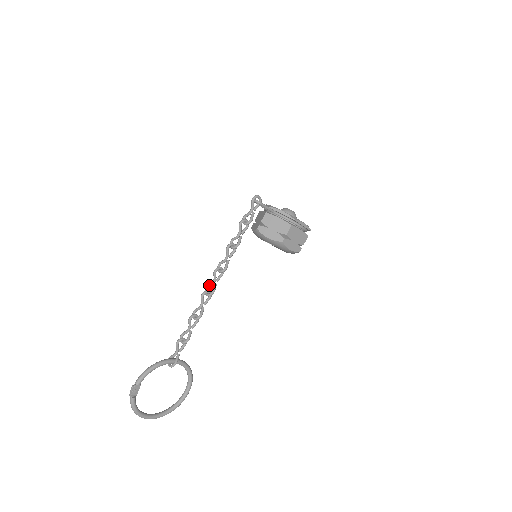
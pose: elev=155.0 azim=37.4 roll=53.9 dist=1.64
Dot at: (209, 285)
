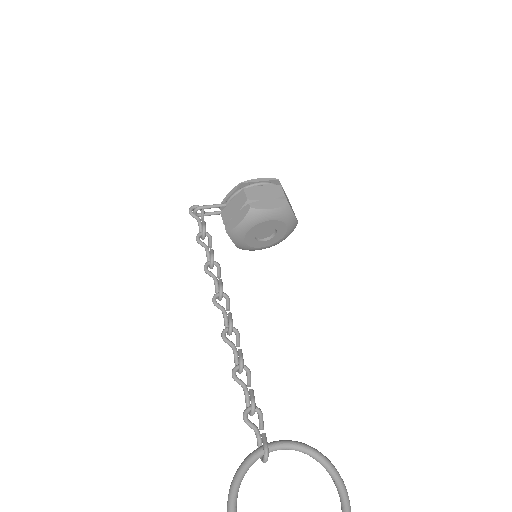
Dot at: (224, 322)
